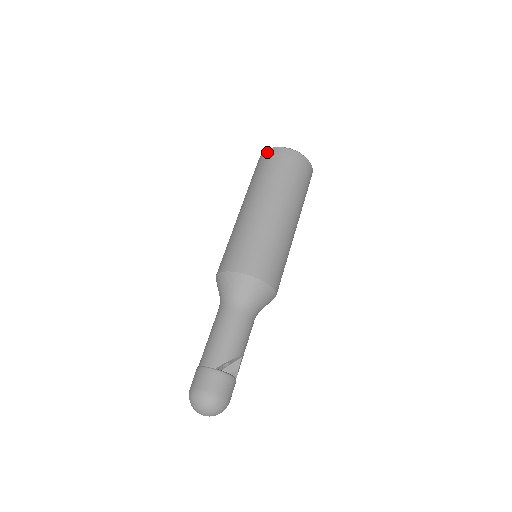
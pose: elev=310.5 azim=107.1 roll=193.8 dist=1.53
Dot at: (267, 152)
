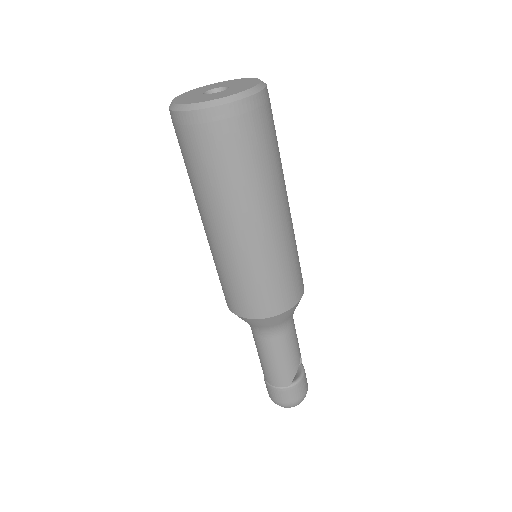
Dot at: (192, 121)
